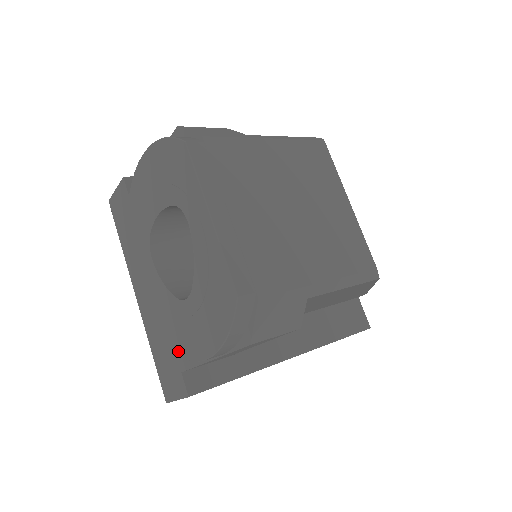
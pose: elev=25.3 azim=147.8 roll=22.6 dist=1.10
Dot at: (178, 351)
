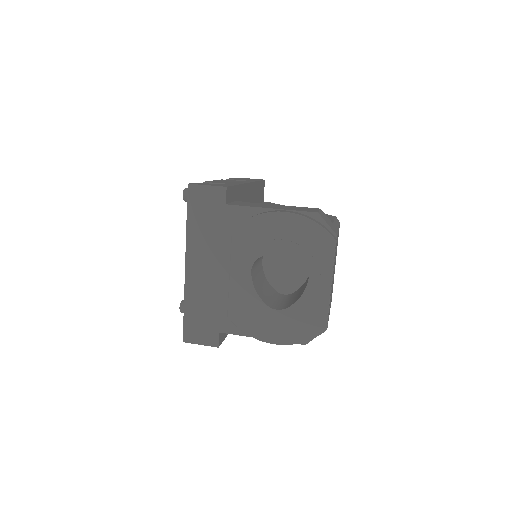
Dot at: (245, 329)
